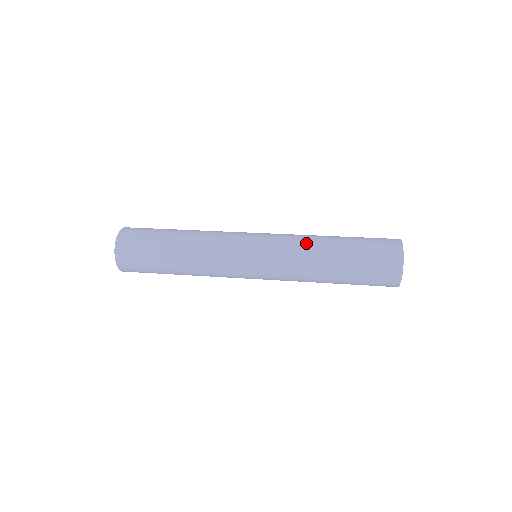
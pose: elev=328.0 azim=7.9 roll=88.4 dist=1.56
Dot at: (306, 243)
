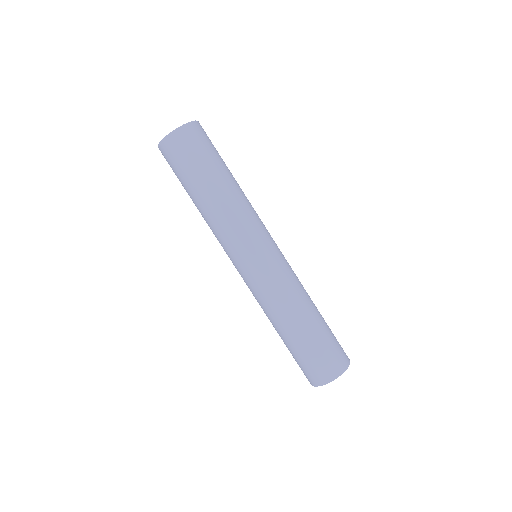
Dot at: occluded
